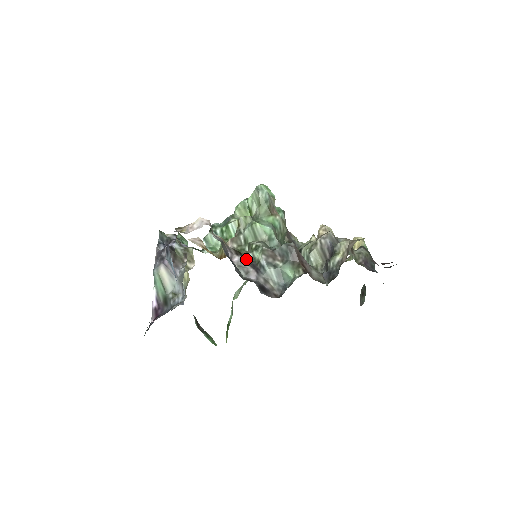
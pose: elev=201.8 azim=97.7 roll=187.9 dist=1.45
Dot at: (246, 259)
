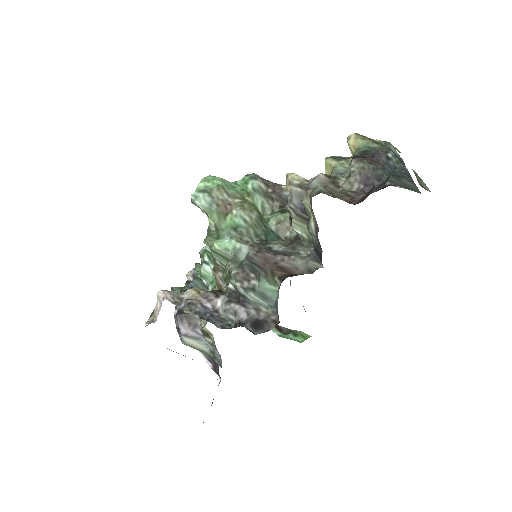
Dot at: (228, 295)
